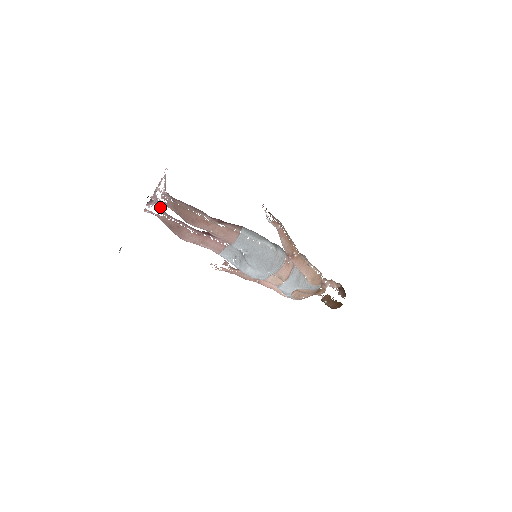
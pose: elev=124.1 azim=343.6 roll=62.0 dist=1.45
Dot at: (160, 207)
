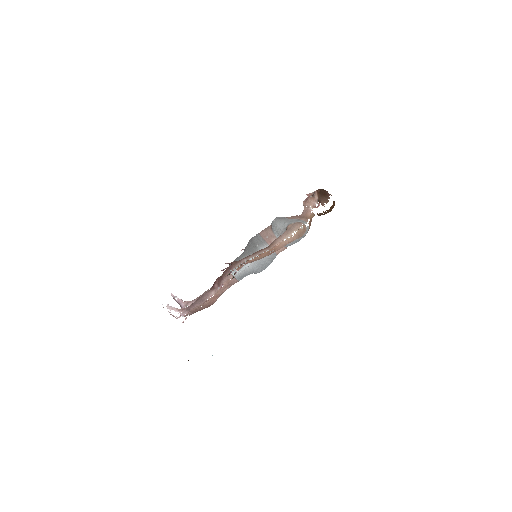
Dot at: (188, 304)
